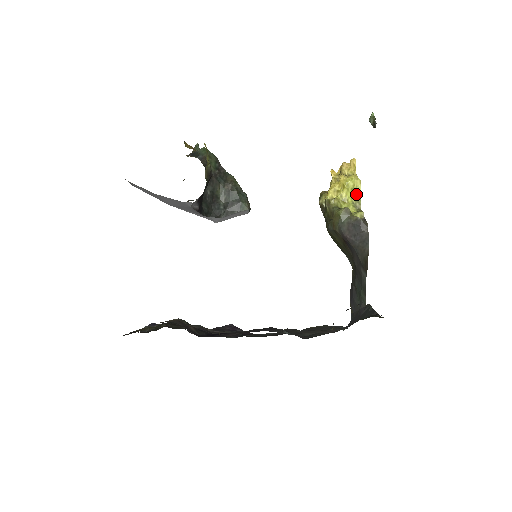
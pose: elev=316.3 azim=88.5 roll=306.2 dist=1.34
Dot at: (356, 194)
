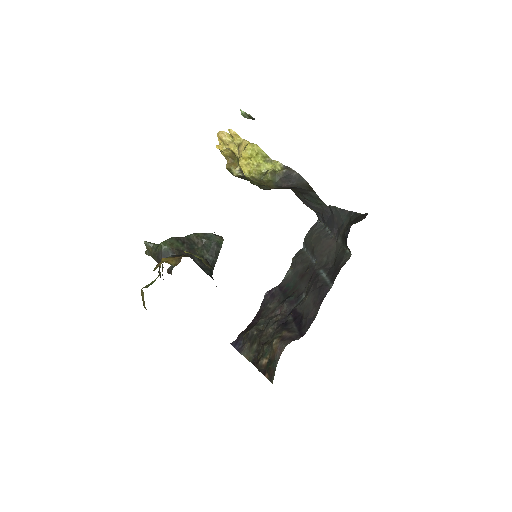
Dot at: (261, 154)
